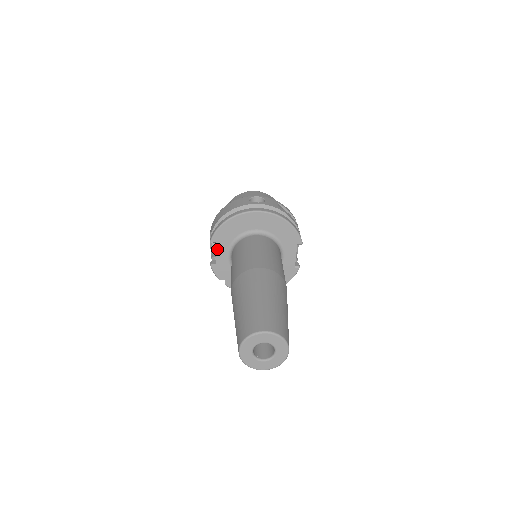
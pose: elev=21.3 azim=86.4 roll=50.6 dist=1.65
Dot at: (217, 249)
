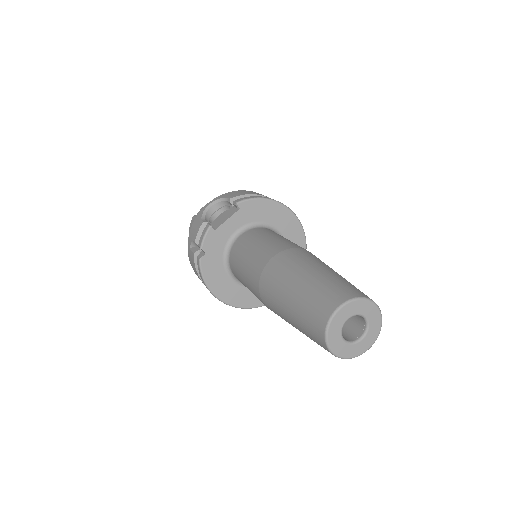
Dot at: (234, 216)
